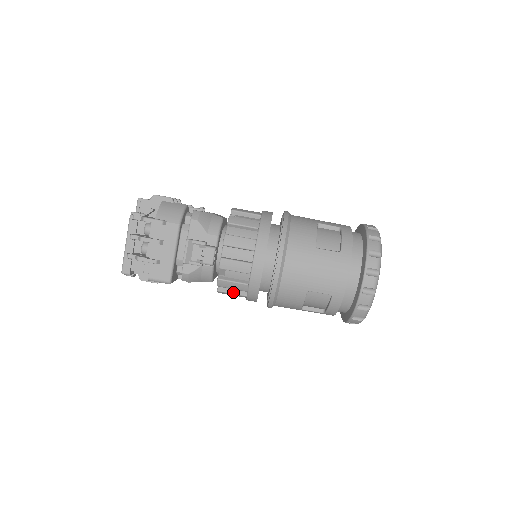
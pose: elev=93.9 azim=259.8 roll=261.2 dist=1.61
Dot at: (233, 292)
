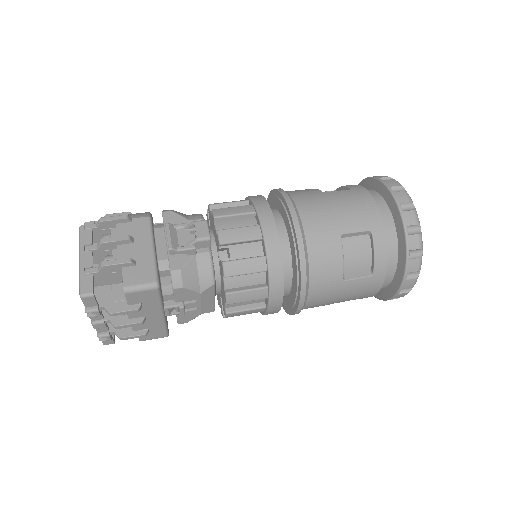
Dot at: (248, 288)
